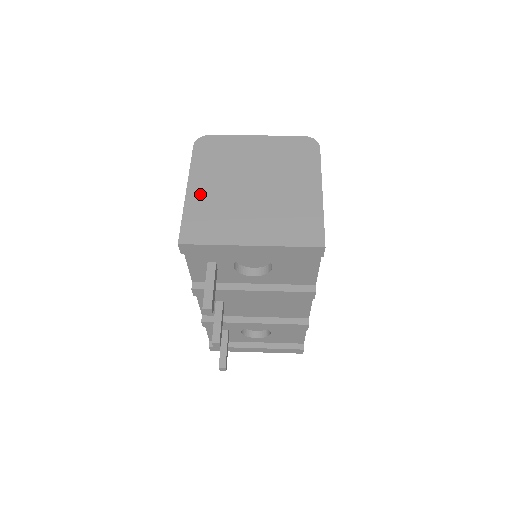
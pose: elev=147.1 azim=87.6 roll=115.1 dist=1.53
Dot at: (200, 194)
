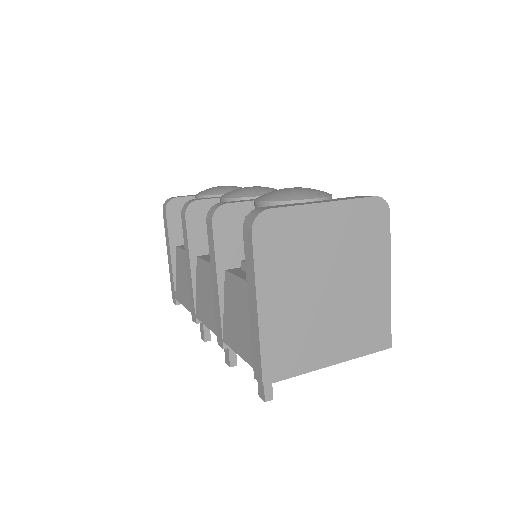
Dot at: (274, 313)
